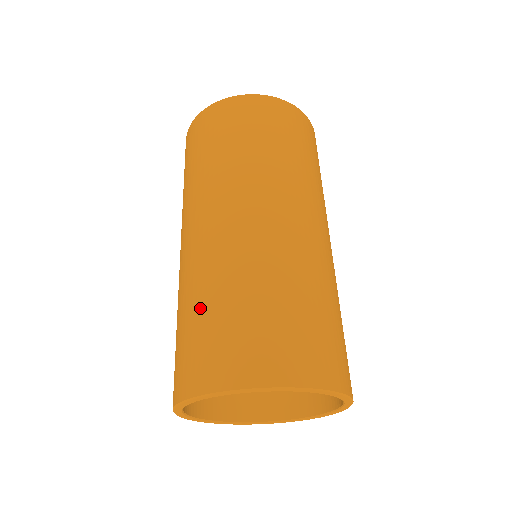
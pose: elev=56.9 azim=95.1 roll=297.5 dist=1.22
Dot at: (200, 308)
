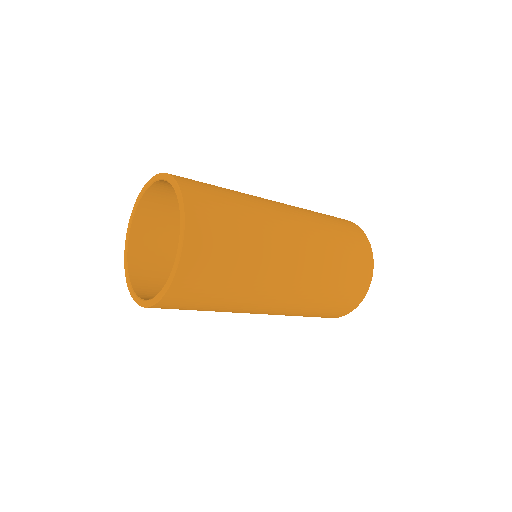
Dot at: occluded
